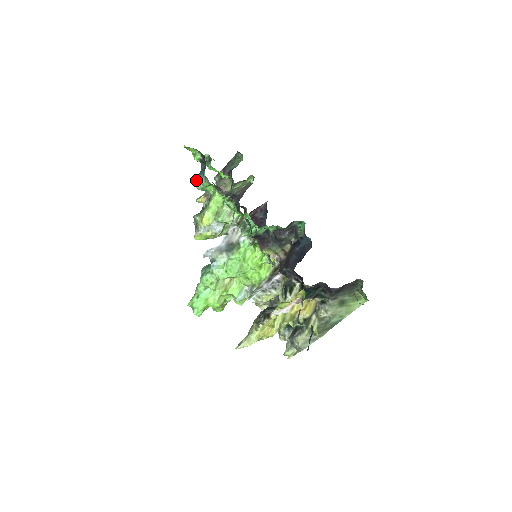
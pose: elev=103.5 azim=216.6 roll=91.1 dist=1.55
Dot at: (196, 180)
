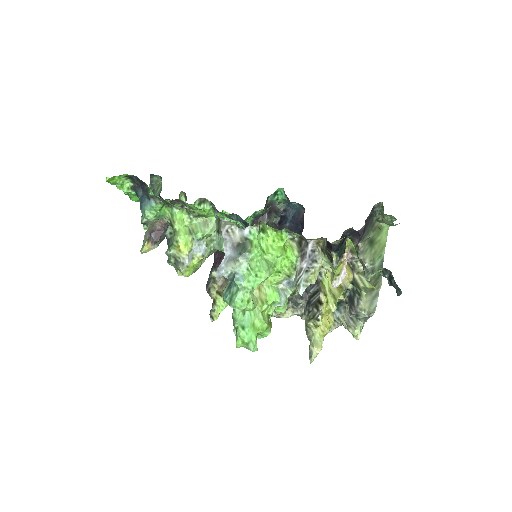
Dot at: (142, 211)
